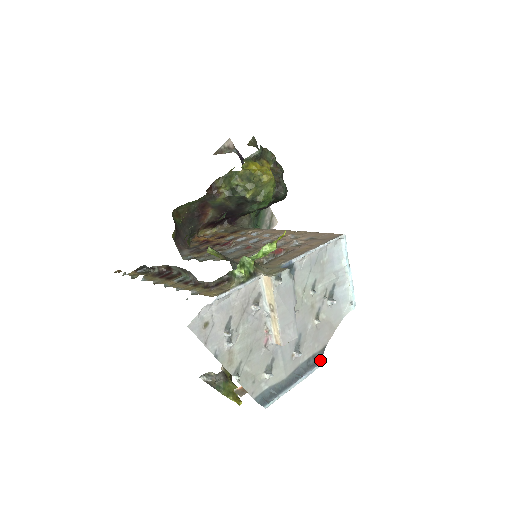
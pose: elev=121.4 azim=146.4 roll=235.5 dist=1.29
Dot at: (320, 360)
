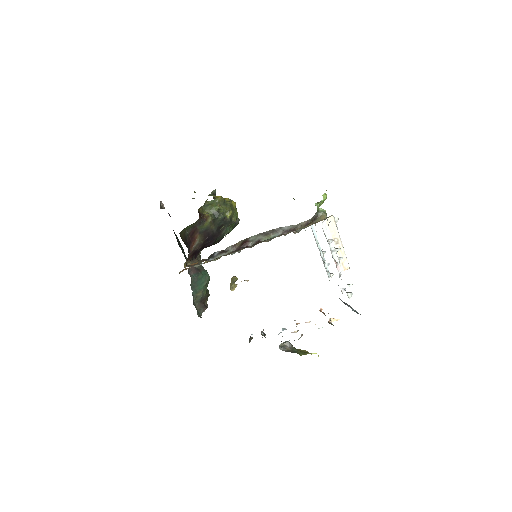
Dot at: (344, 303)
